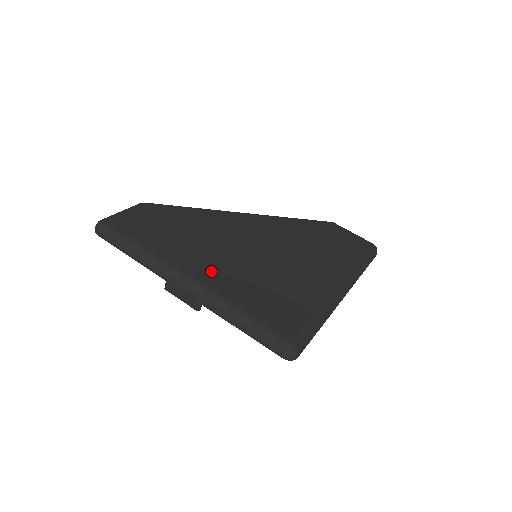
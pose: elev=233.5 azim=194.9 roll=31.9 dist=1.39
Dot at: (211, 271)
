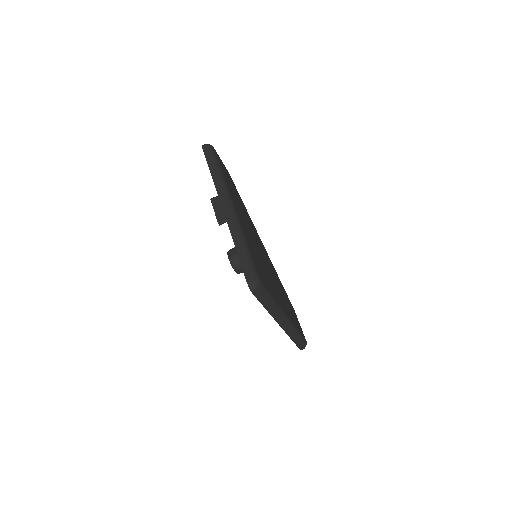
Dot at: (242, 220)
